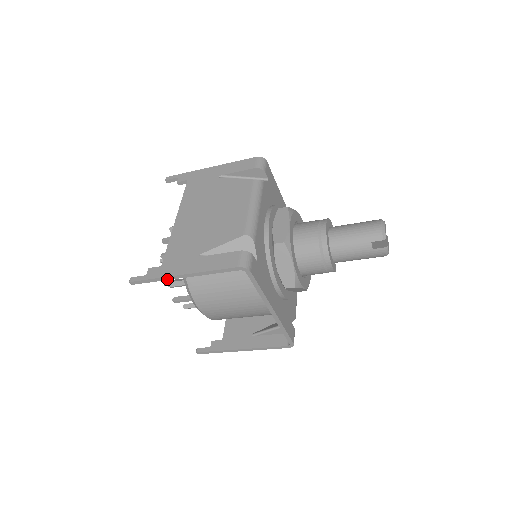
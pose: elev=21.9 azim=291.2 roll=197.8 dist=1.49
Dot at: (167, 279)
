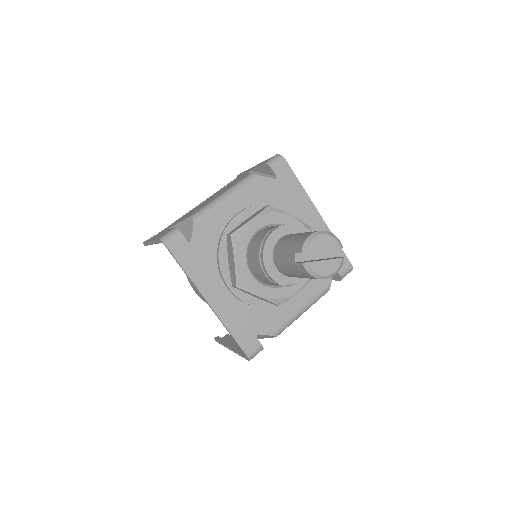
Dot at: (149, 244)
